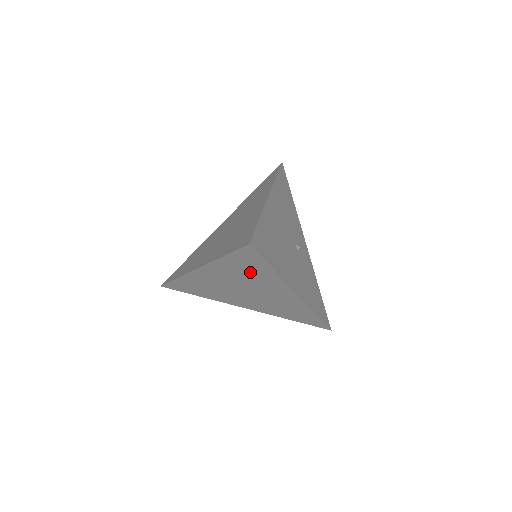
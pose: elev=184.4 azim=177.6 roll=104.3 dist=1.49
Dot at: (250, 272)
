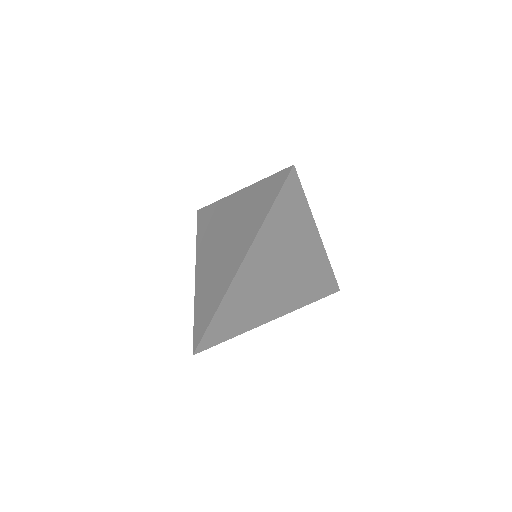
Dot at: (288, 224)
